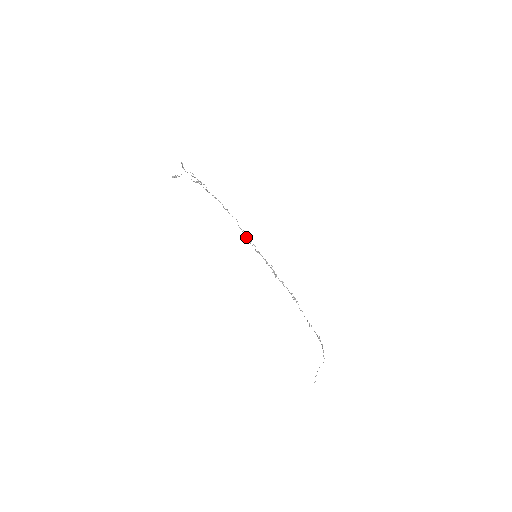
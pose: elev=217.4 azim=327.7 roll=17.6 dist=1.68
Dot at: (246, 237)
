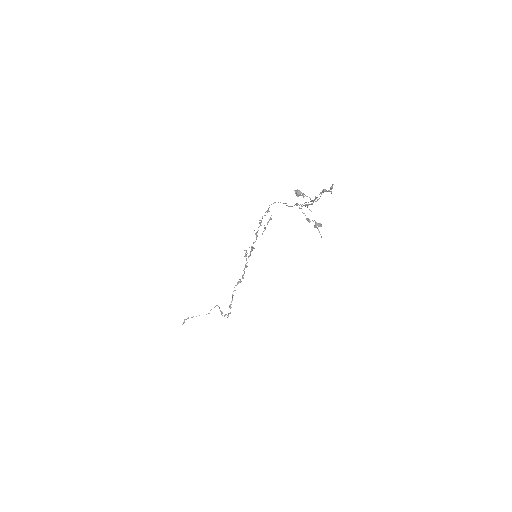
Dot at: occluded
